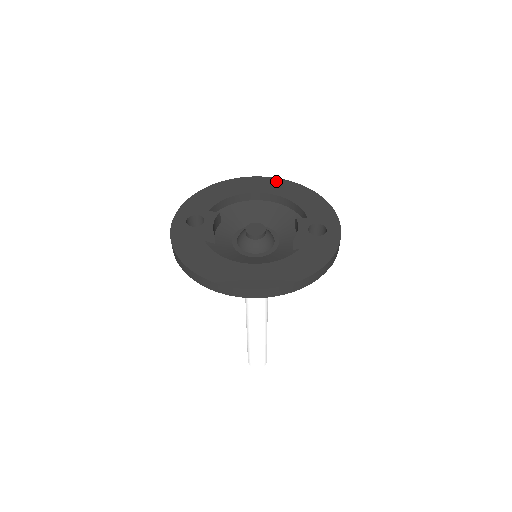
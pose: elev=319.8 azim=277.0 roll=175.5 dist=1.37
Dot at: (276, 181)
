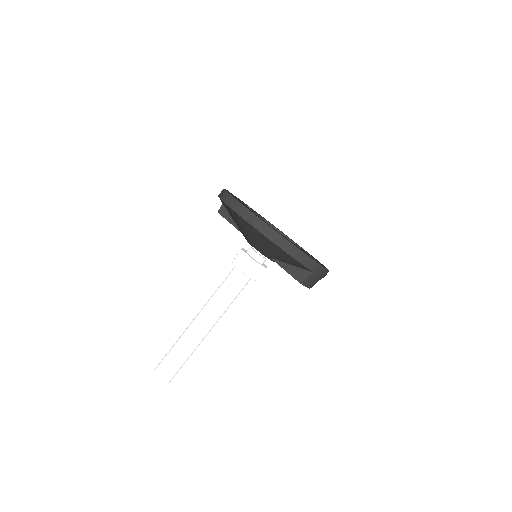
Dot at: (306, 251)
